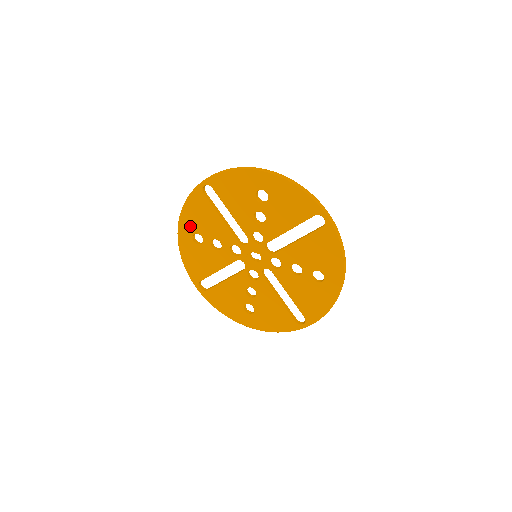
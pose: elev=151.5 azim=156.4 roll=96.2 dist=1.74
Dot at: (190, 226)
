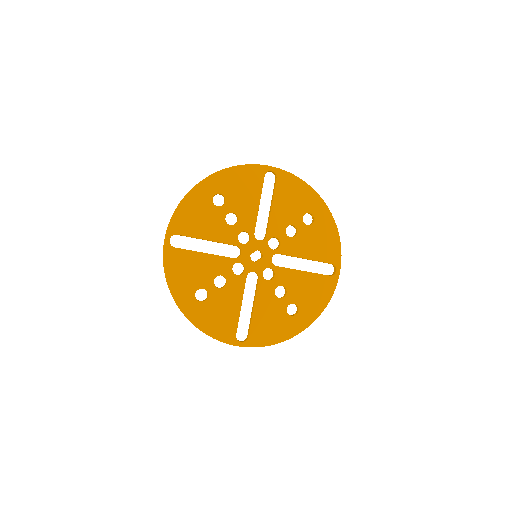
Dot at: (186, 290)
